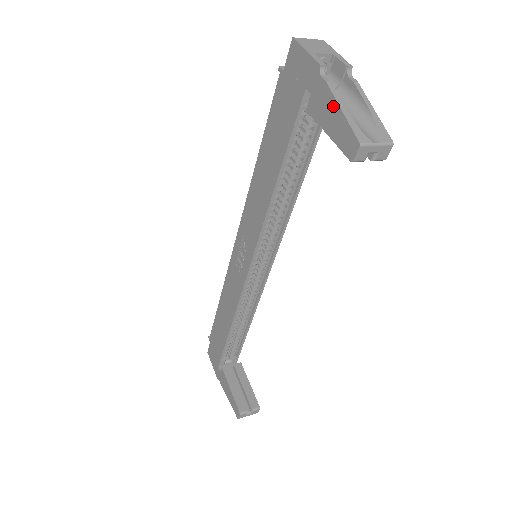
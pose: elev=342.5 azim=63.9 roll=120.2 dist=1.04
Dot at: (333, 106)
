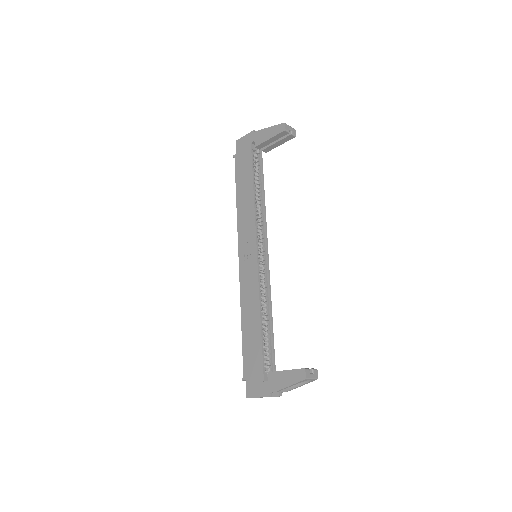
Dot at: (267, 130)
